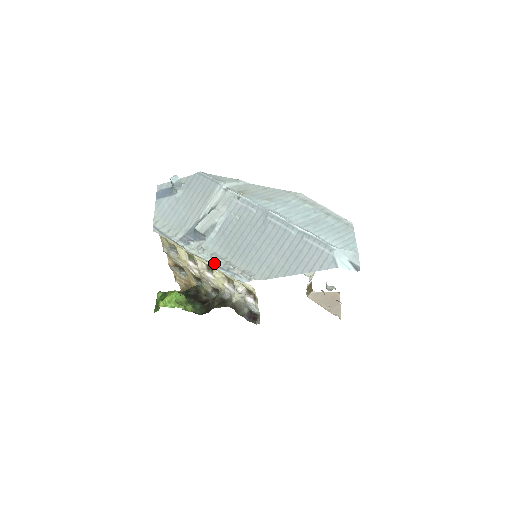
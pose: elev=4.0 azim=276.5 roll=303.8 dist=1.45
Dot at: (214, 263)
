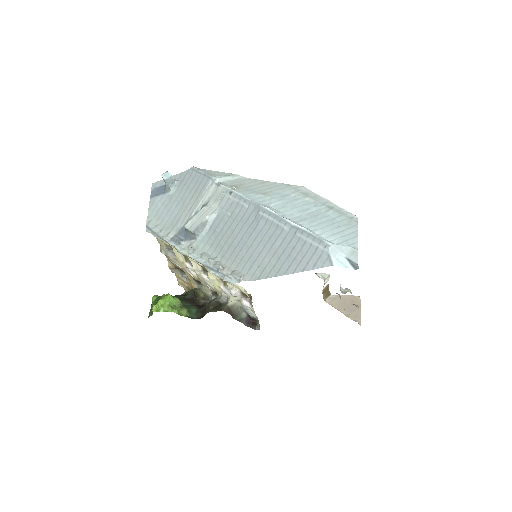
Dot at: (204, 263)
